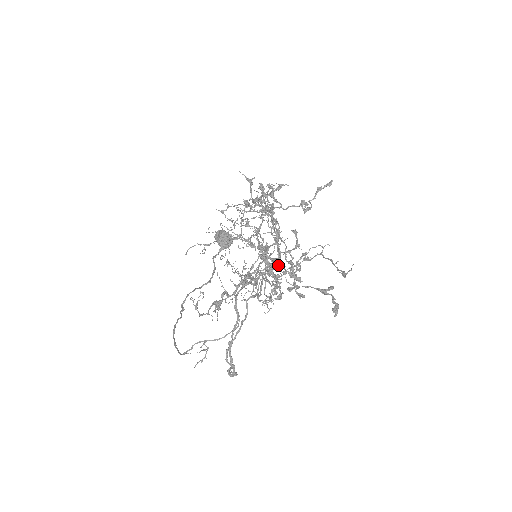
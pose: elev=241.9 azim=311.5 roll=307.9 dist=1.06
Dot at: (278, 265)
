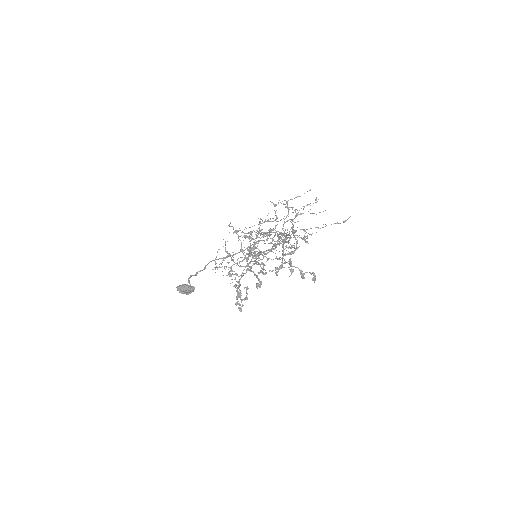
Dot at: (288, 242)
